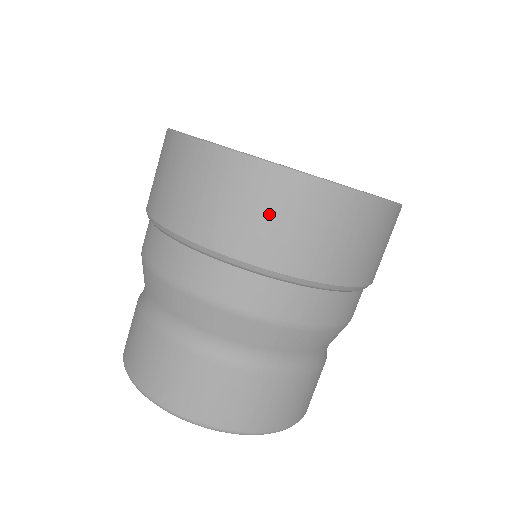
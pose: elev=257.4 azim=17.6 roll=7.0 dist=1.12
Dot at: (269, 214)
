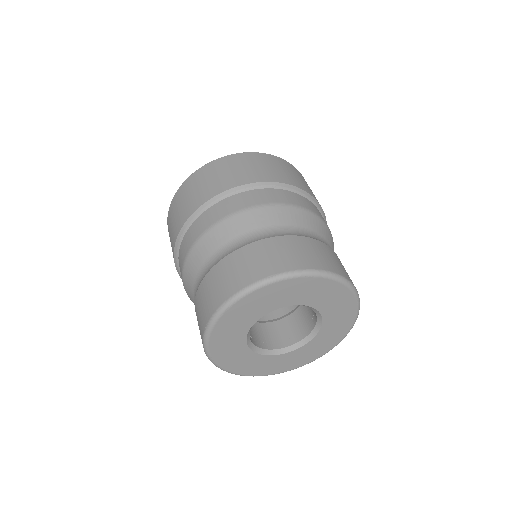
Dot at: (305, 182)
